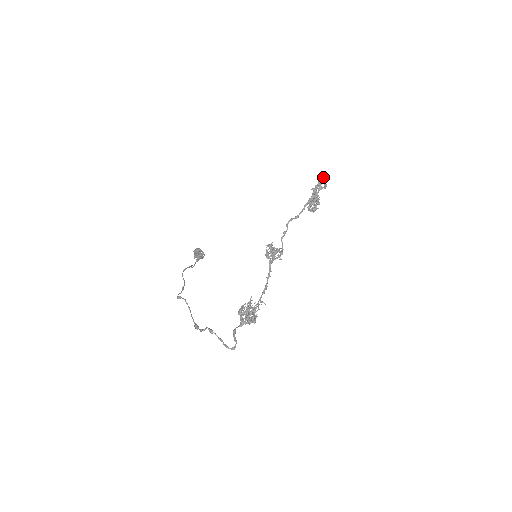
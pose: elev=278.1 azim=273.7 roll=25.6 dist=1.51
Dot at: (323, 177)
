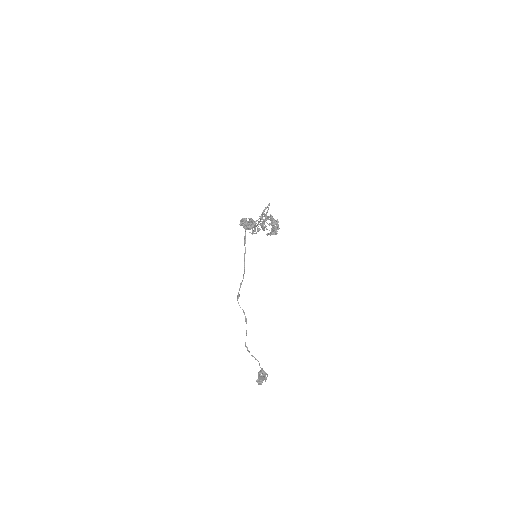
Dot at: occluded
